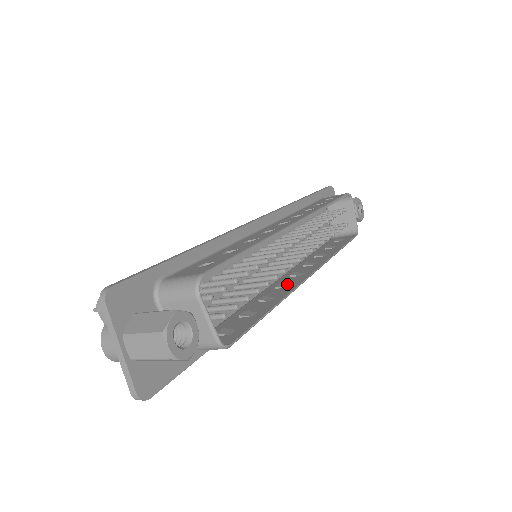
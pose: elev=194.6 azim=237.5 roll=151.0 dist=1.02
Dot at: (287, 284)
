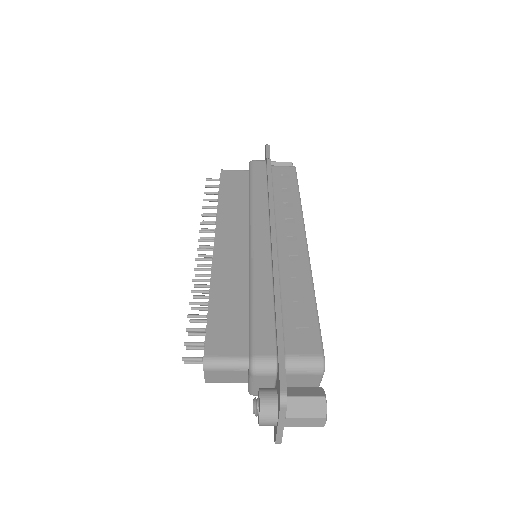
Dot at: occluded
